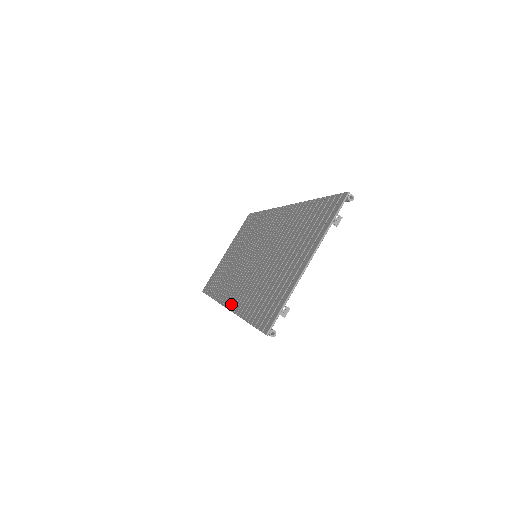
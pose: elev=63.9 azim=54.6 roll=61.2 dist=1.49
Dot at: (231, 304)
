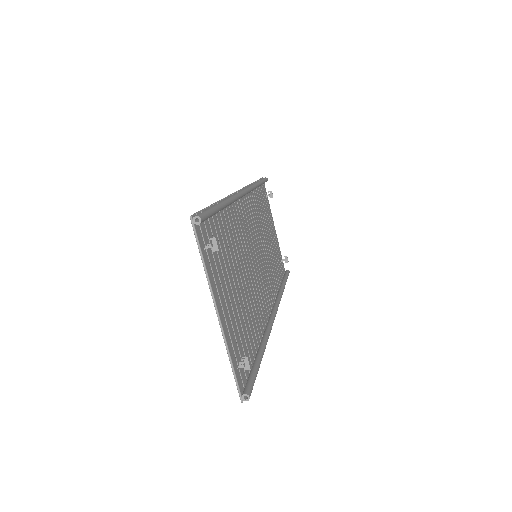
Dot at: occluded
